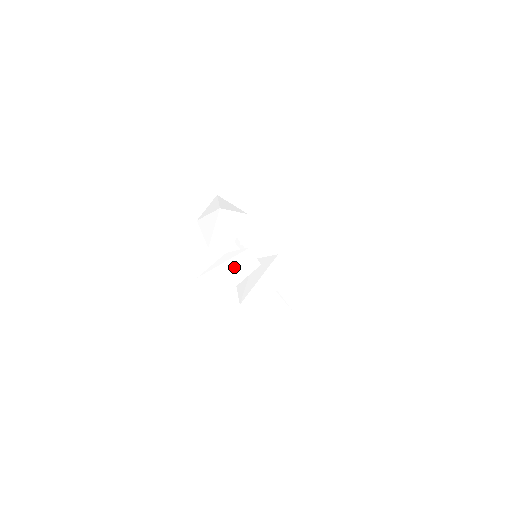
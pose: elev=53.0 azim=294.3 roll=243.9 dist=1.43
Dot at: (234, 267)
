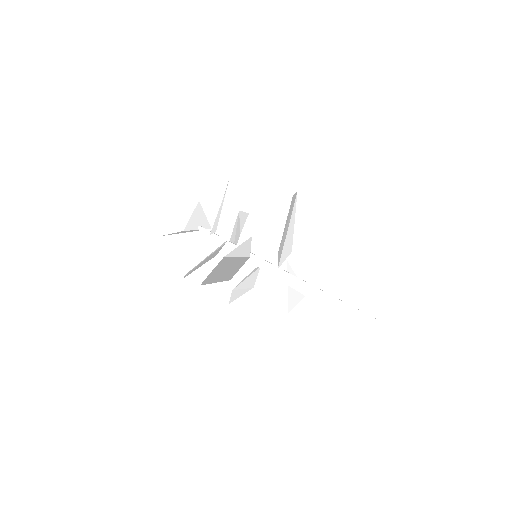
Dot at: occluded
